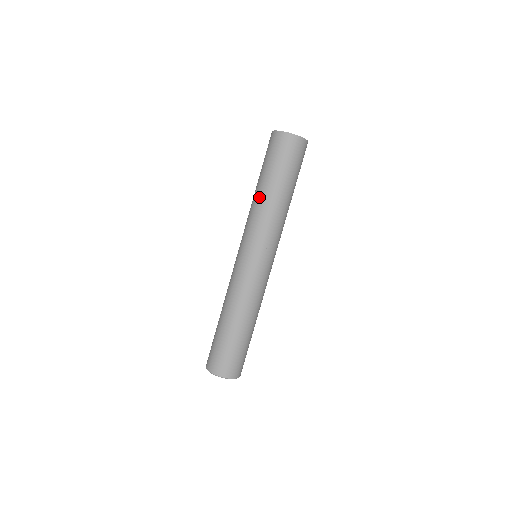
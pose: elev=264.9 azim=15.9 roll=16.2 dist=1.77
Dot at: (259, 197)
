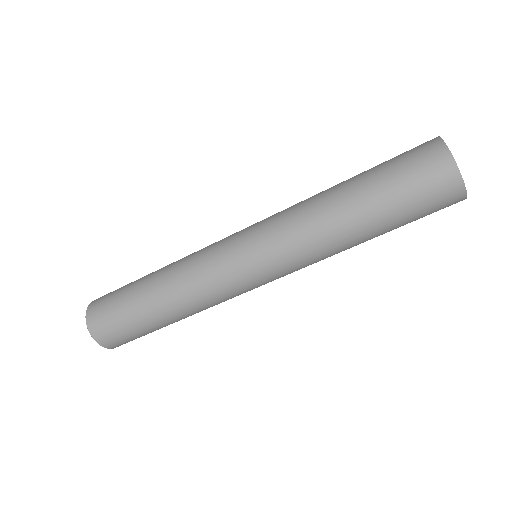
Dot at: (338, 223)
